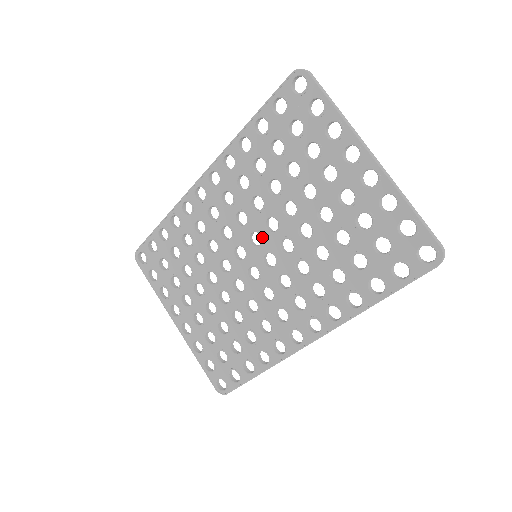
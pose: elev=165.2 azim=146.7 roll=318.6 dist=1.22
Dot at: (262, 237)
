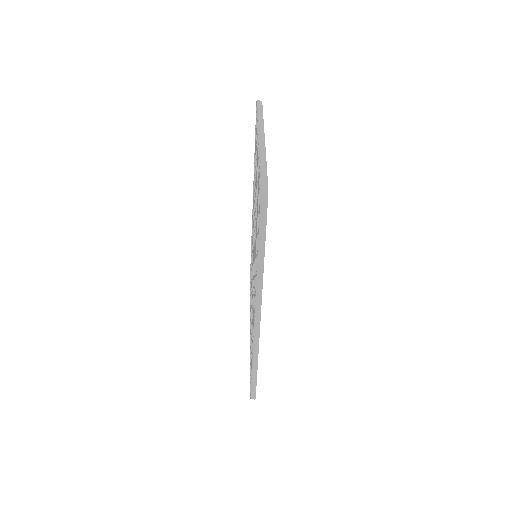
Dot at: occluded
